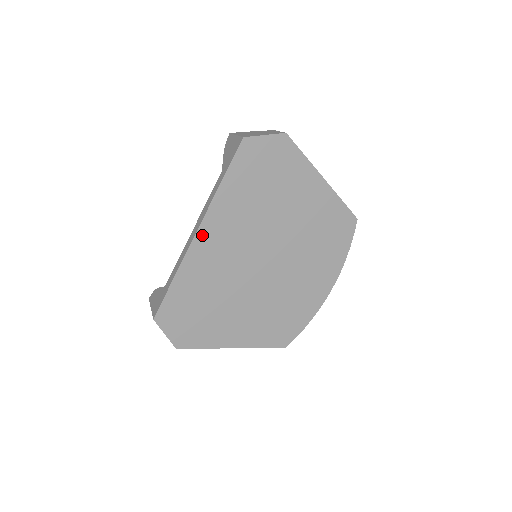
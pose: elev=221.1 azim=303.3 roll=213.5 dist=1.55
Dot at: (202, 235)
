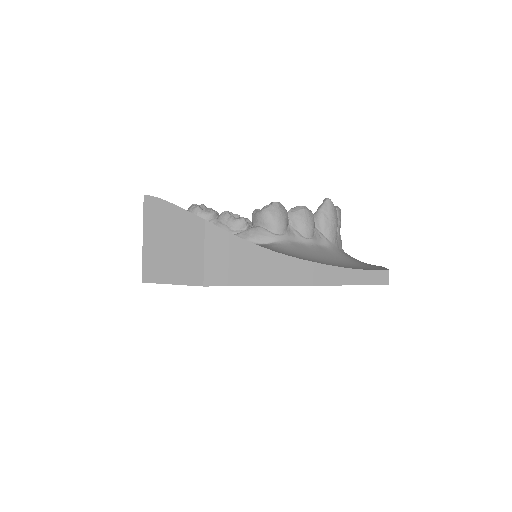
Dot at: occluded
